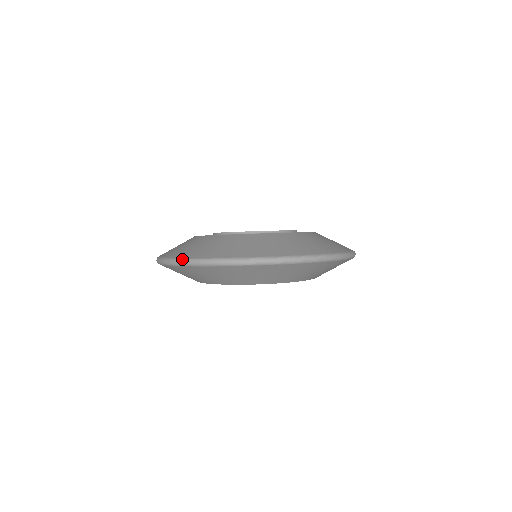
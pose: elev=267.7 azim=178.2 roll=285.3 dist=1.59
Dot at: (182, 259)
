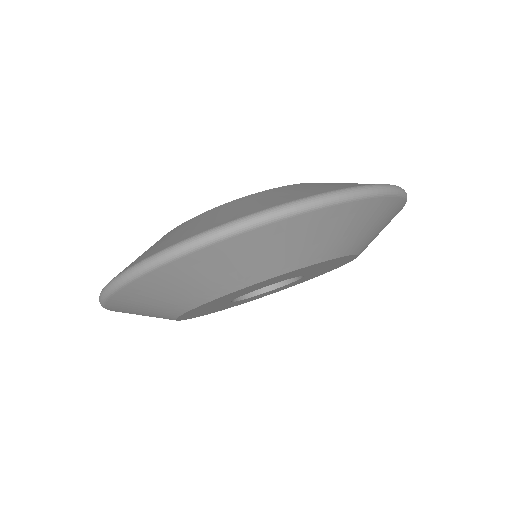
Dot at: (102, 289)
